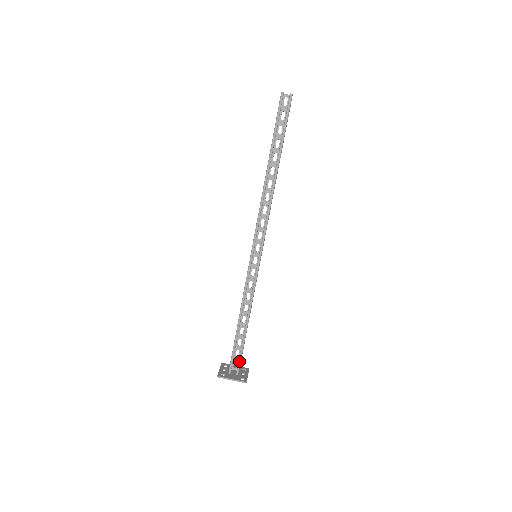
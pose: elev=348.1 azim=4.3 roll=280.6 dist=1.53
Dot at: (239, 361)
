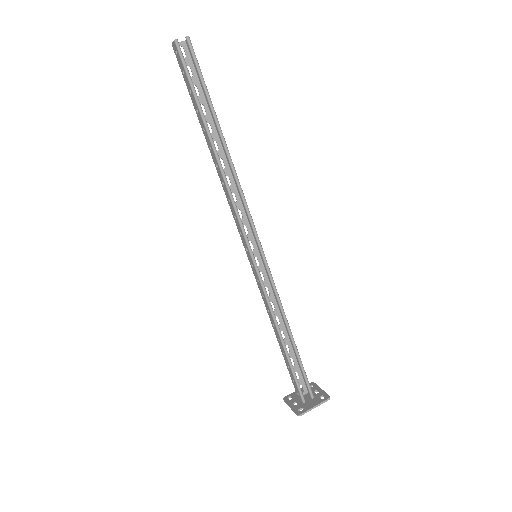
Dot at: (307, 382)
